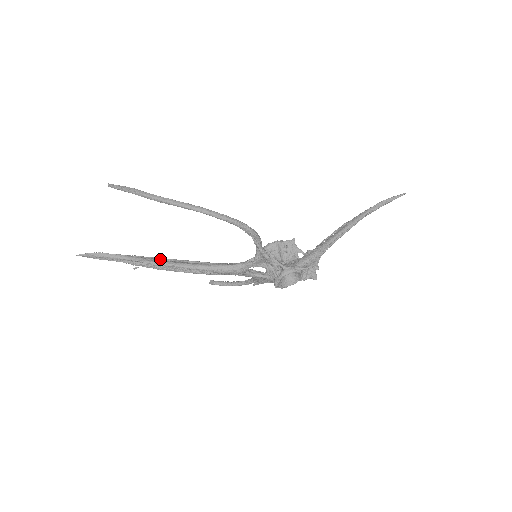
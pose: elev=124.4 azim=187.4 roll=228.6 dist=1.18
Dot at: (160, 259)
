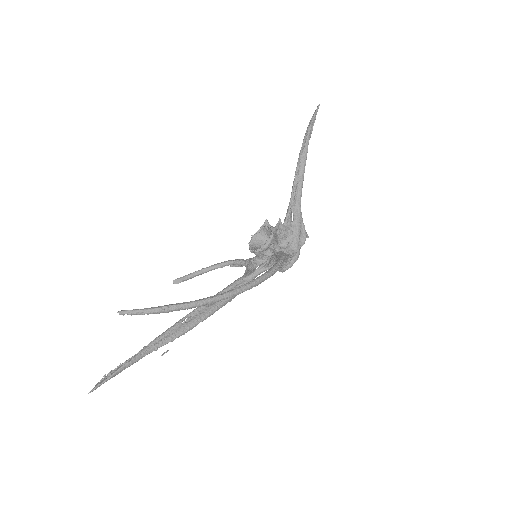
Dot at: (180, 325)
